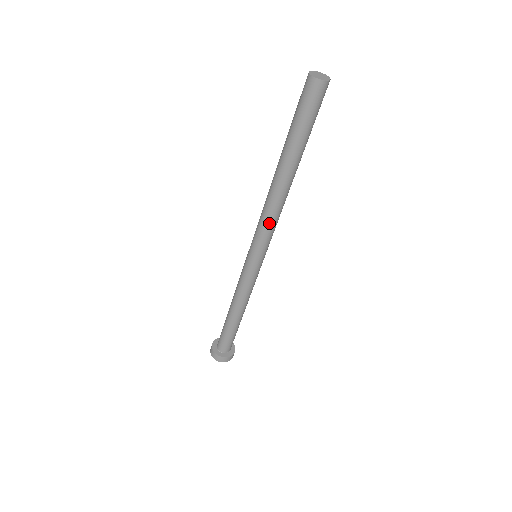
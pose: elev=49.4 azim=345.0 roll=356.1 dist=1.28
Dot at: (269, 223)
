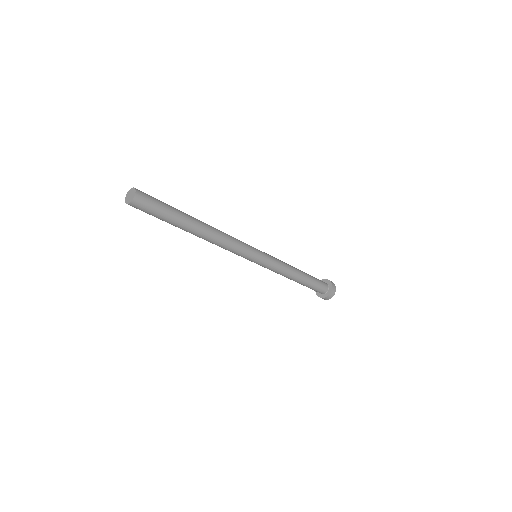
Dot at: occluded
